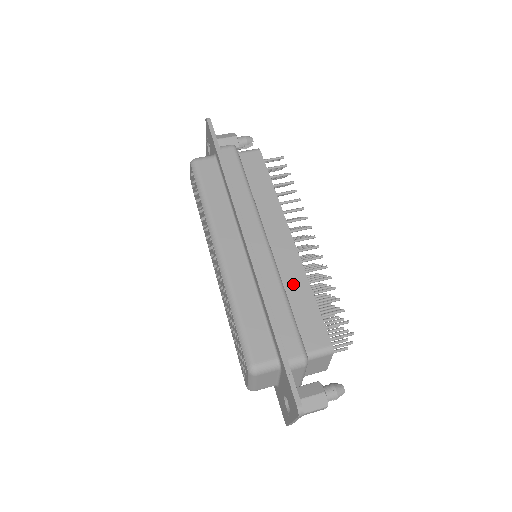
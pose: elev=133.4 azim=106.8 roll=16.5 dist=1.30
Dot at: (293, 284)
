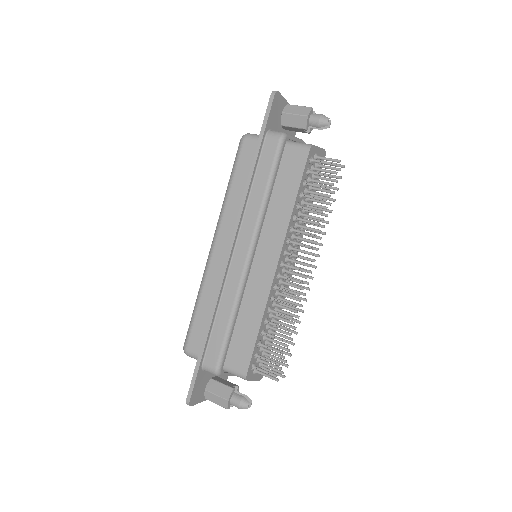
Dot at: (250, 307)
